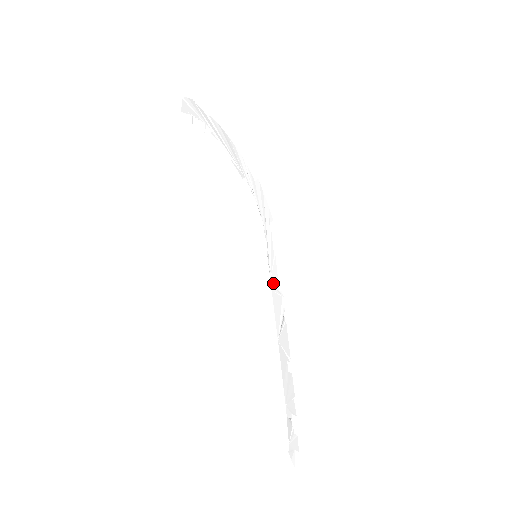
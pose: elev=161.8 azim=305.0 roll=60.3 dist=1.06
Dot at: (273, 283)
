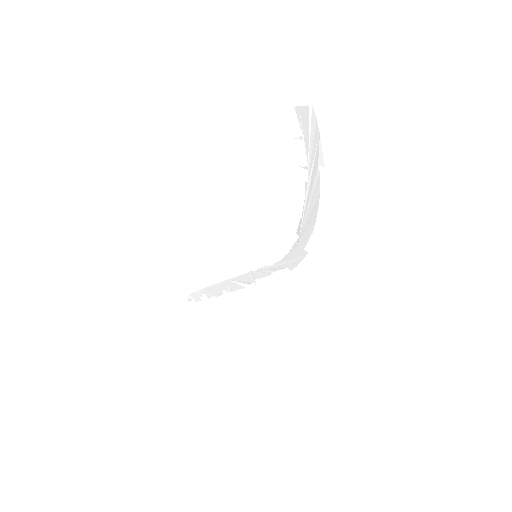
Dot at: (254, 274)
